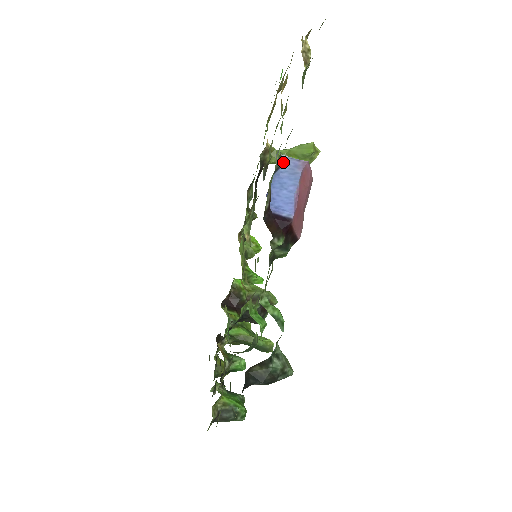
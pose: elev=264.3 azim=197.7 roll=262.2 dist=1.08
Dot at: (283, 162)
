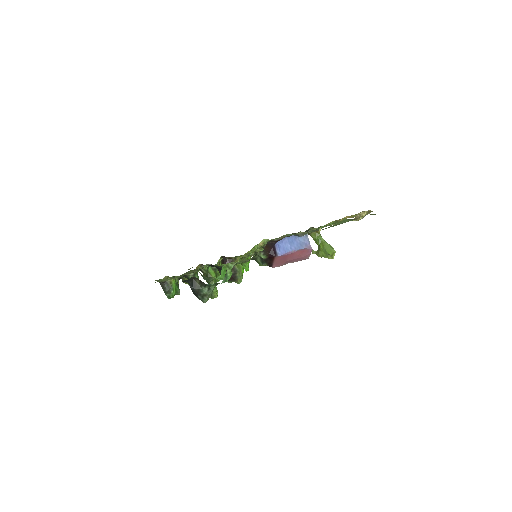
Dot at: (304, 237)
